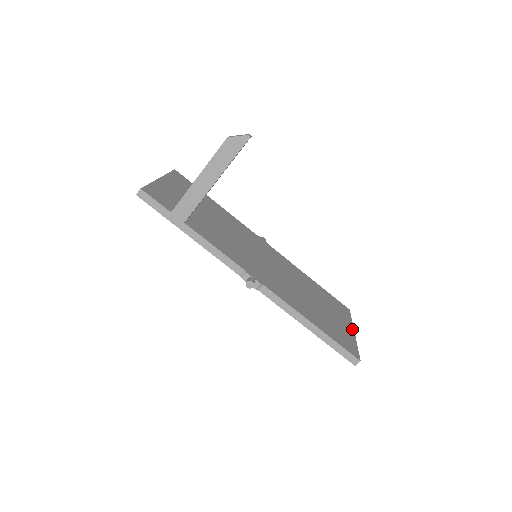
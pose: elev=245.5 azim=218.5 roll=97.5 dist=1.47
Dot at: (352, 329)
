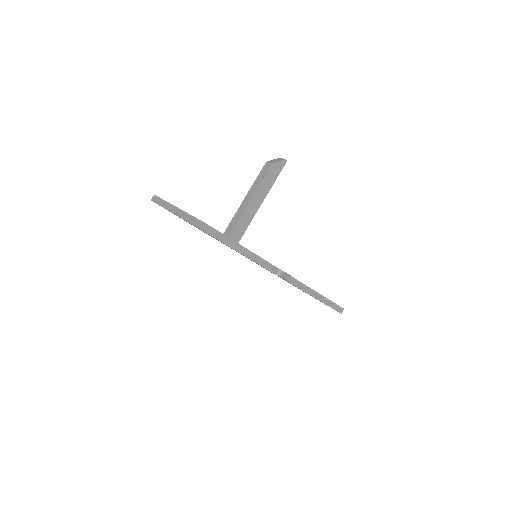
Dot at: occluded
